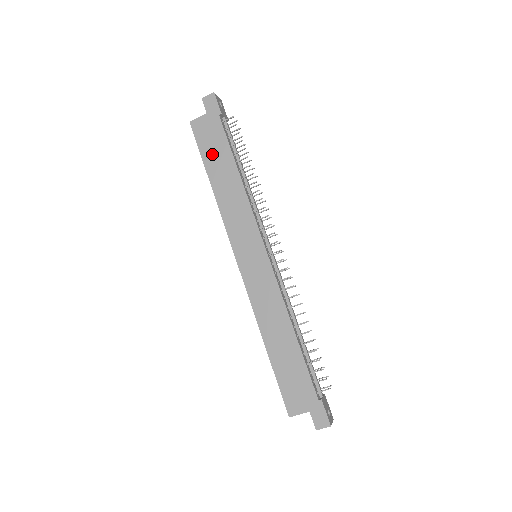
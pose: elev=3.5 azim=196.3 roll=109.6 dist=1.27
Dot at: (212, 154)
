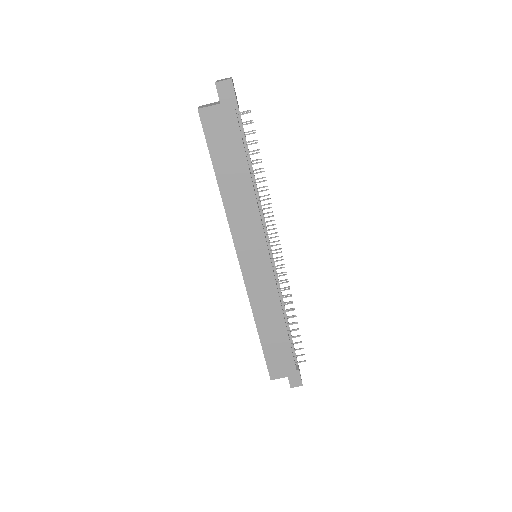
Dot at: (223, 154)
